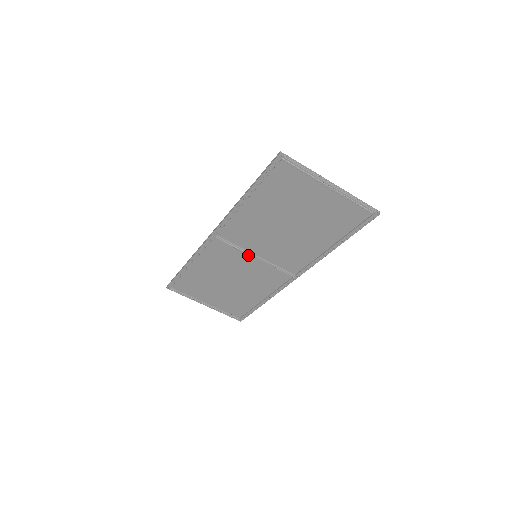
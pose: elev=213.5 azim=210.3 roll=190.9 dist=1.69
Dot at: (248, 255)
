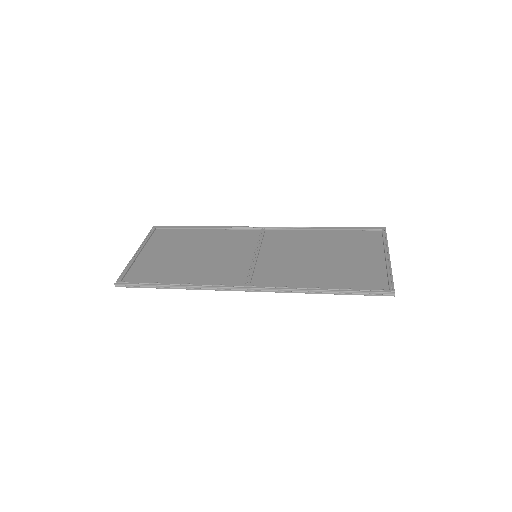
Dot at: (250, 260)
